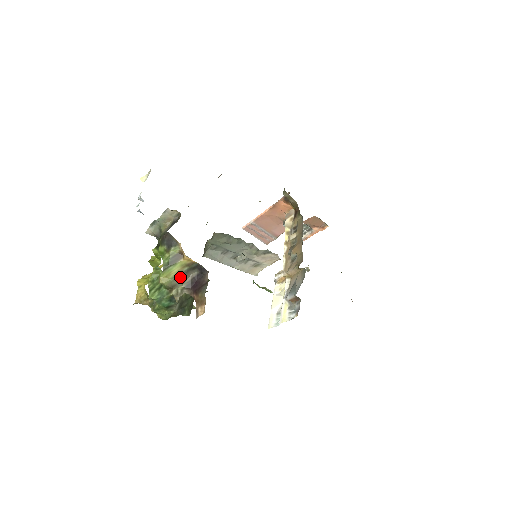
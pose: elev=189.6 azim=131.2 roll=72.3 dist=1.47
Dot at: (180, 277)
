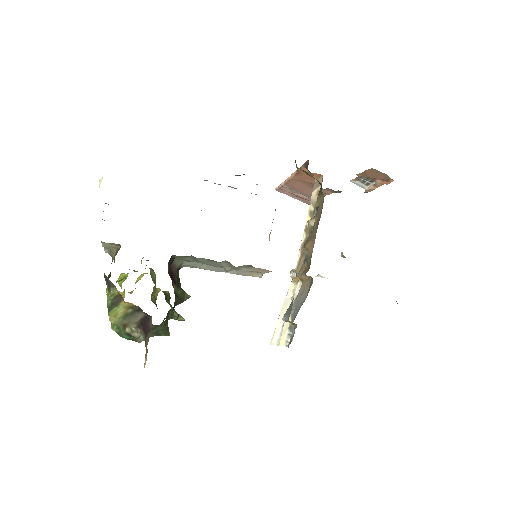
Dot at: (128, 317)
